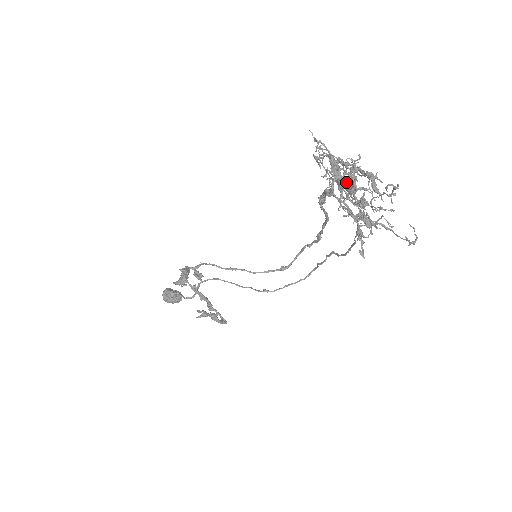
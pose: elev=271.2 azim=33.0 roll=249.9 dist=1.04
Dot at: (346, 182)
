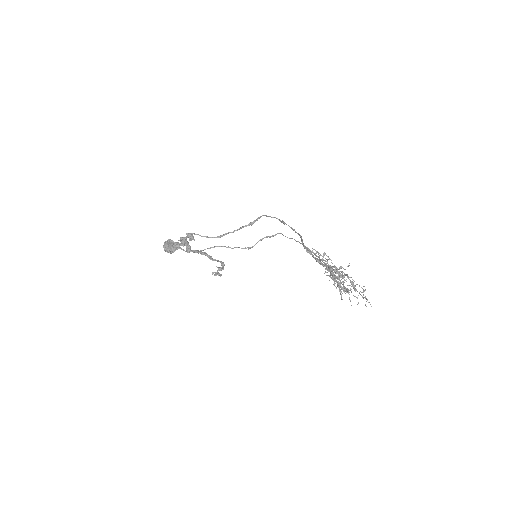
Dot at: (340, 284)
